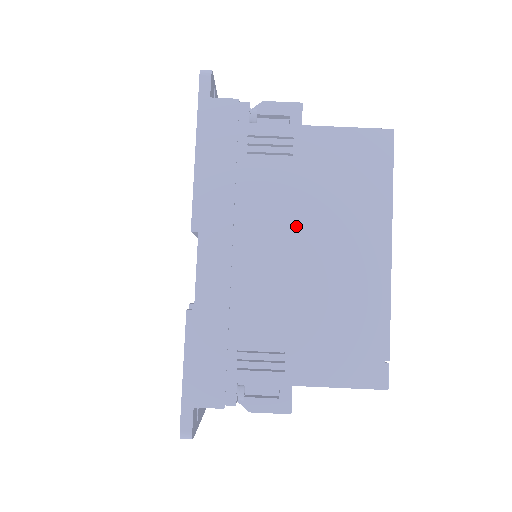
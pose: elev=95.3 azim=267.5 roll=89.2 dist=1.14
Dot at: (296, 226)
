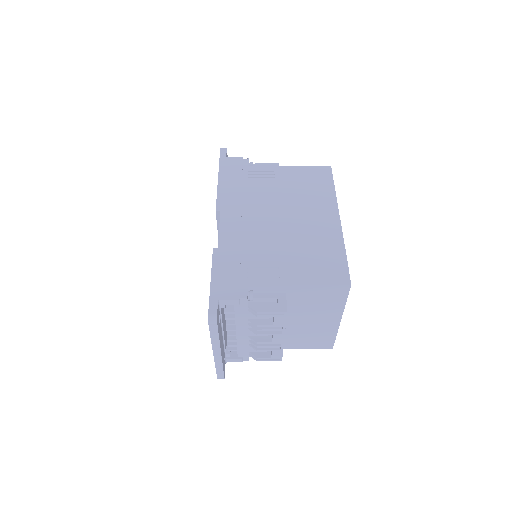
Dot at: (280, 207)
